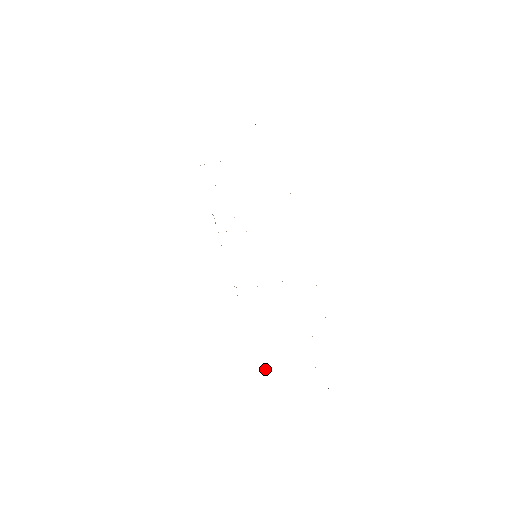
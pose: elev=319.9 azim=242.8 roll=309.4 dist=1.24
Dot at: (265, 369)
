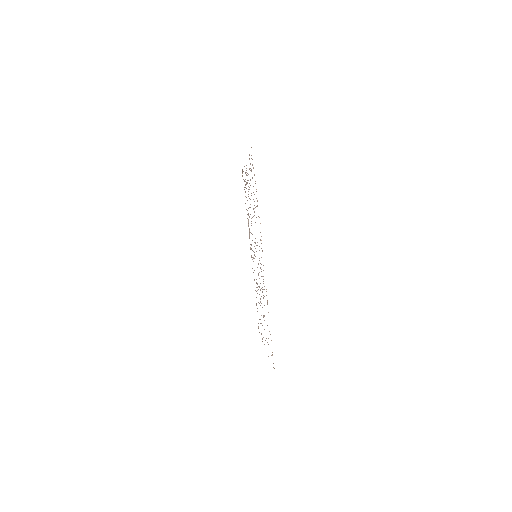
Dot at: occluded
